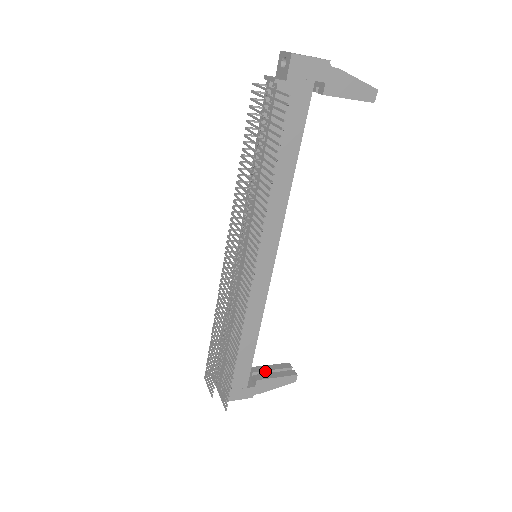
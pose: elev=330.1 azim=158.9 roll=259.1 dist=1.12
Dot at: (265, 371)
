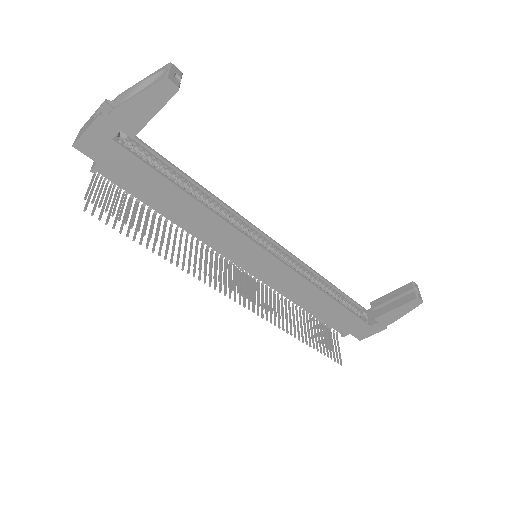
Dot at: (384, 303)
